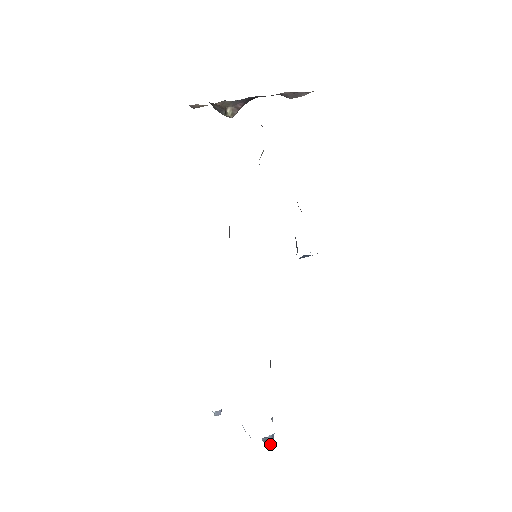
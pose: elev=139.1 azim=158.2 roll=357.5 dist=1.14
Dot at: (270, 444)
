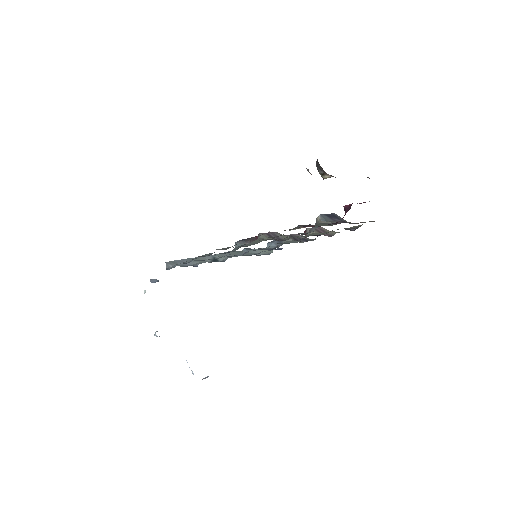
Dot at: occluded
